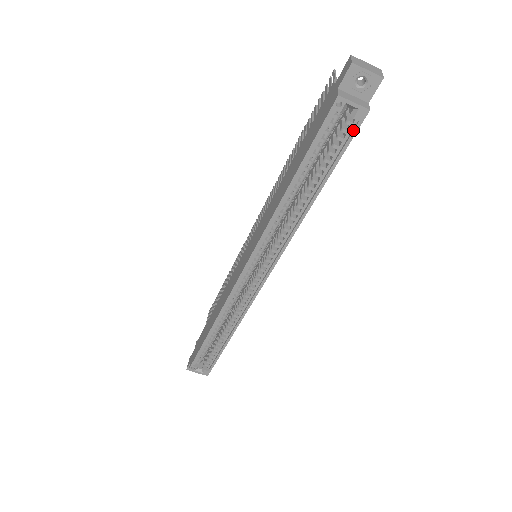
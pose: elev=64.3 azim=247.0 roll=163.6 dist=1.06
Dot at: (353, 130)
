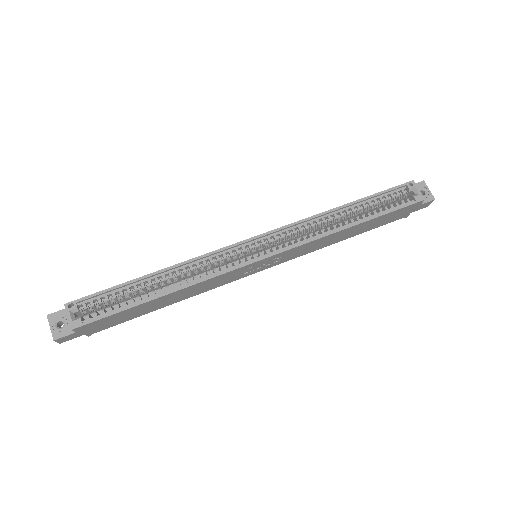
Dot at: (409, 203)
